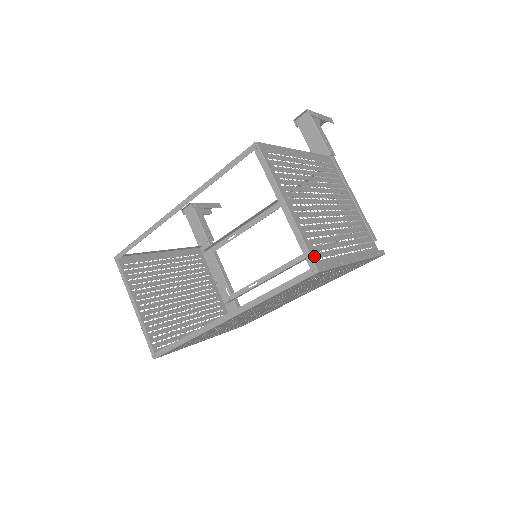
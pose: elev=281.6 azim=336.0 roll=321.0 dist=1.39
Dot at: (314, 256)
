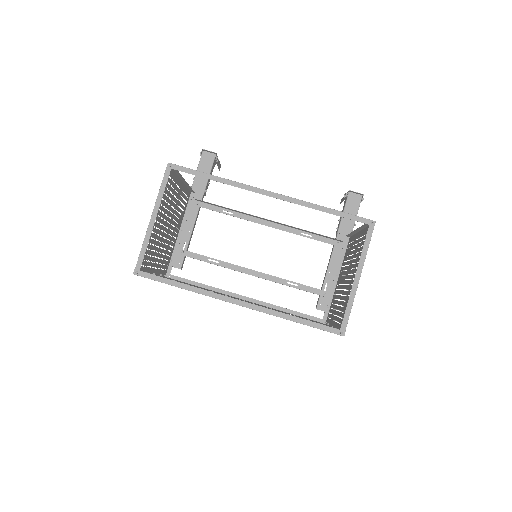
Dot at: (347, 323)
